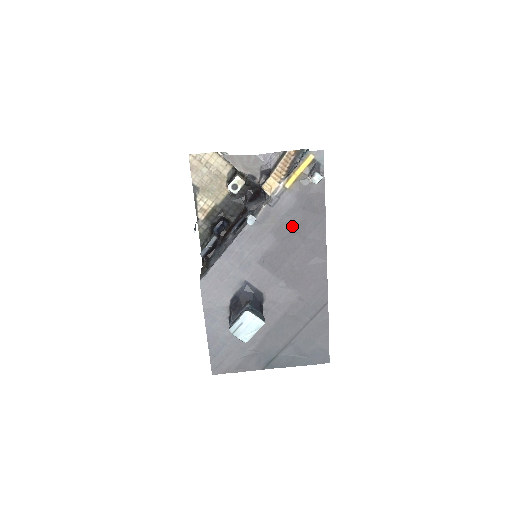
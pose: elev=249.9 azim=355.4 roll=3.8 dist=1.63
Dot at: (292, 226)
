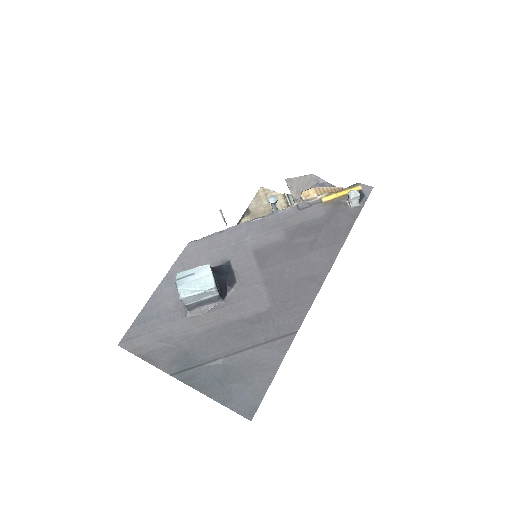
Dot at: (307, 234)
